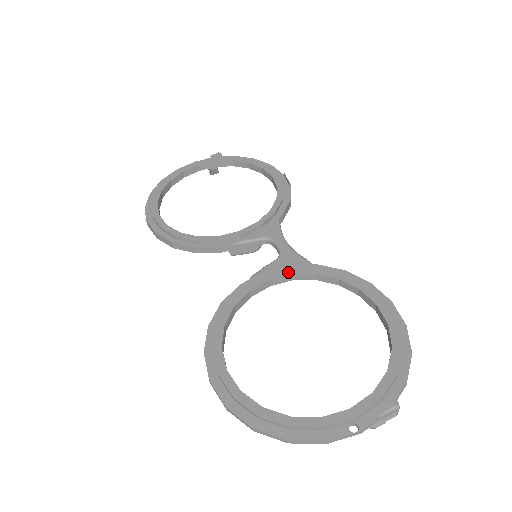
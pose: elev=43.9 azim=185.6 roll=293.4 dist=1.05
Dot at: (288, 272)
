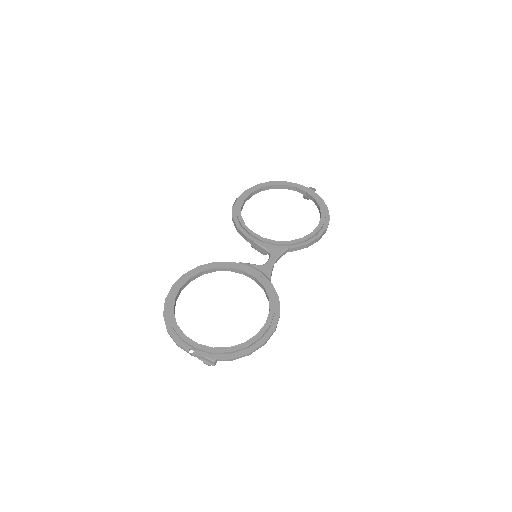
Dot at: (255, 275)
